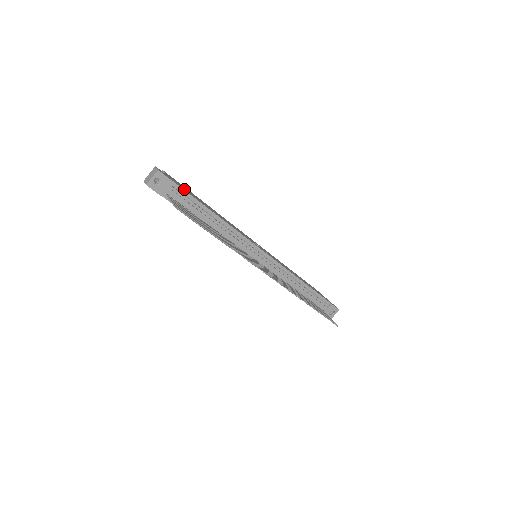
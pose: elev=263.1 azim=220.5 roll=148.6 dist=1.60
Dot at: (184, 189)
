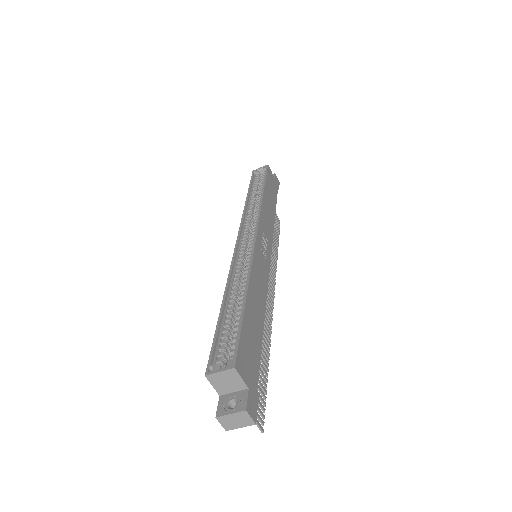
Dot at: (256, 367)
